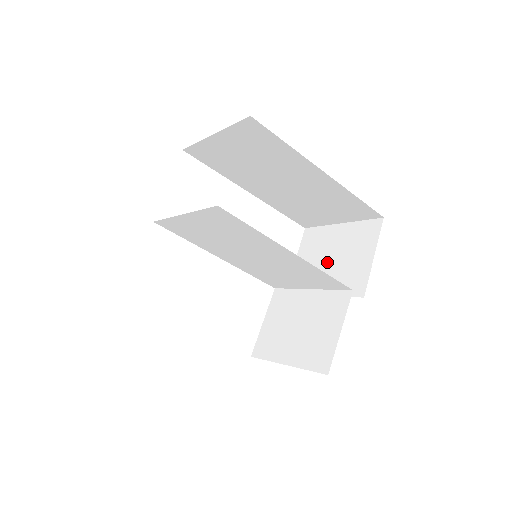
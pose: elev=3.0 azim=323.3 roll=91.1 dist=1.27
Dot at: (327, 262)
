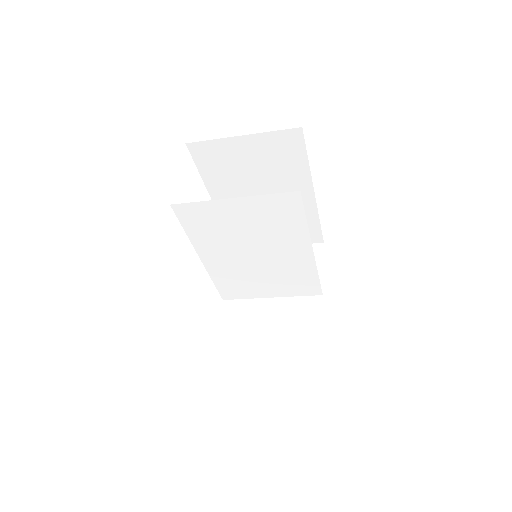
Dot at: occluded
